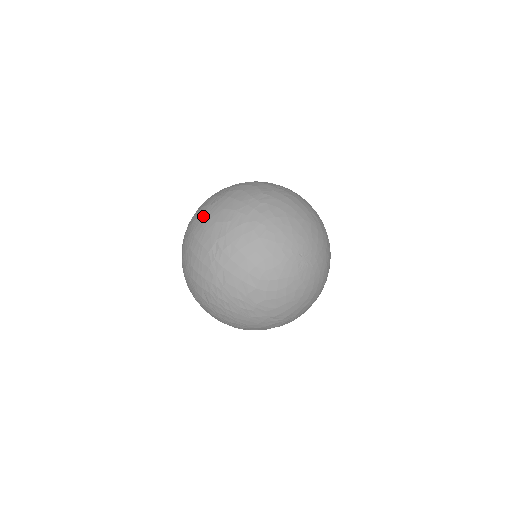
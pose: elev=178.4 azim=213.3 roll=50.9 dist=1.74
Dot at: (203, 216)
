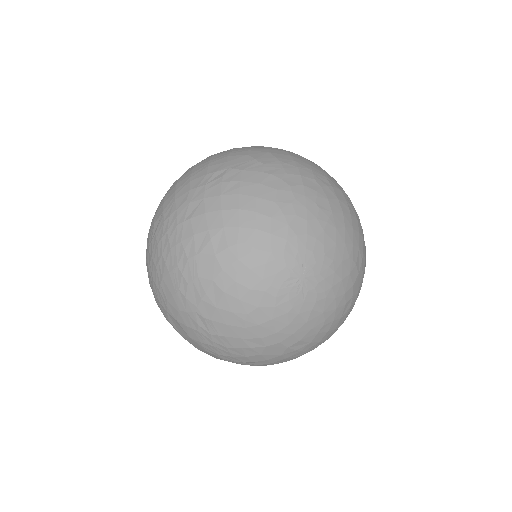
Dot at: (242, 147)
